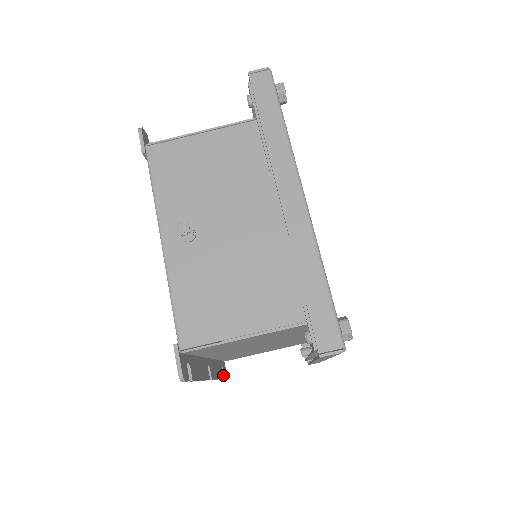
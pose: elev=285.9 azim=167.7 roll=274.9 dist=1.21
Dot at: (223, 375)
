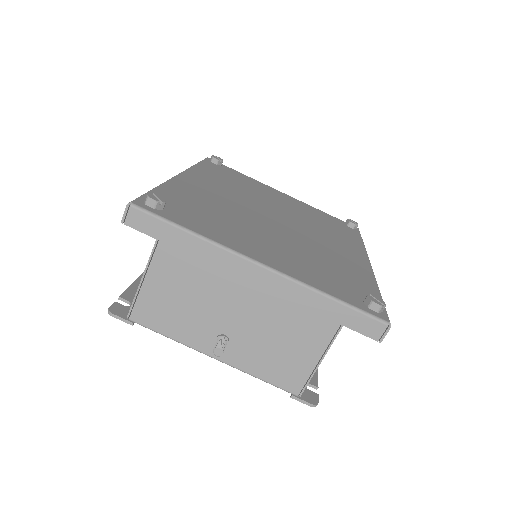
Dot at: occluded
